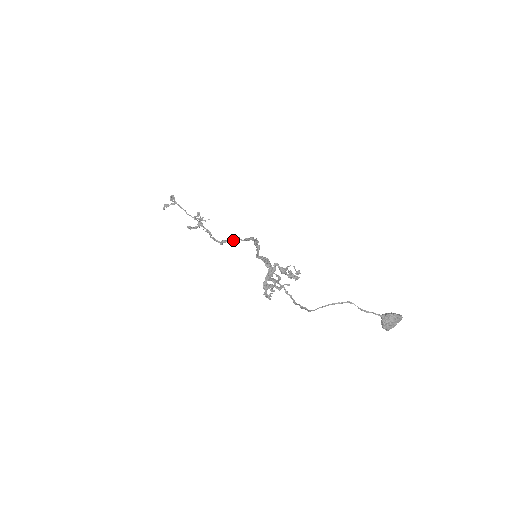
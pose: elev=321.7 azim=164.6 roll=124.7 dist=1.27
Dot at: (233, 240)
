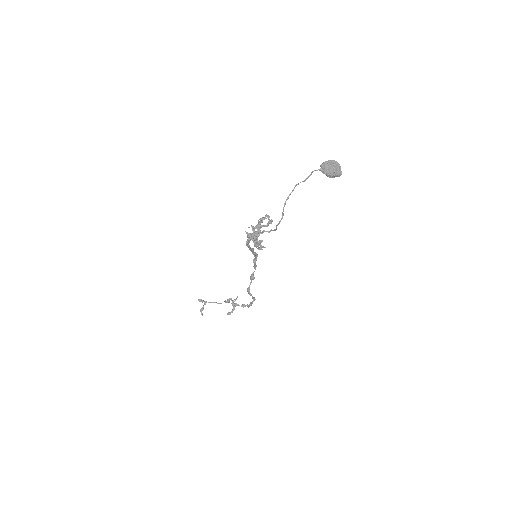
Dot at: (251, 280)
